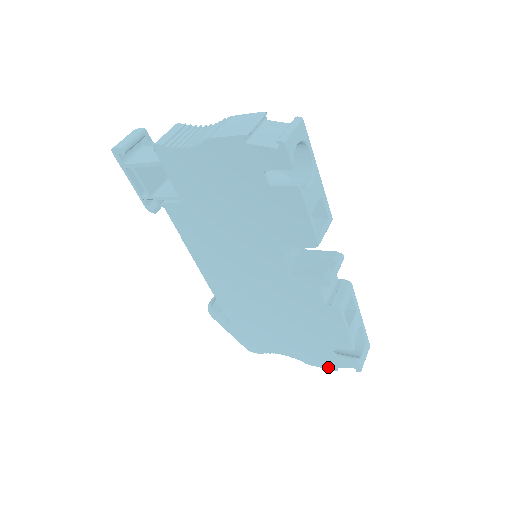
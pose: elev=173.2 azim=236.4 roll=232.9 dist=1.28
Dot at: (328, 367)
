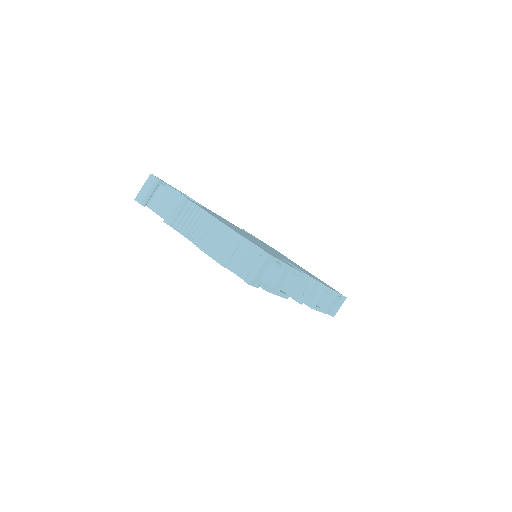
Dot at: occluded
